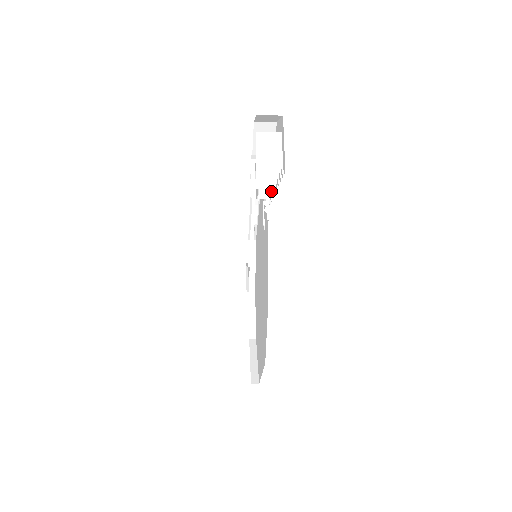
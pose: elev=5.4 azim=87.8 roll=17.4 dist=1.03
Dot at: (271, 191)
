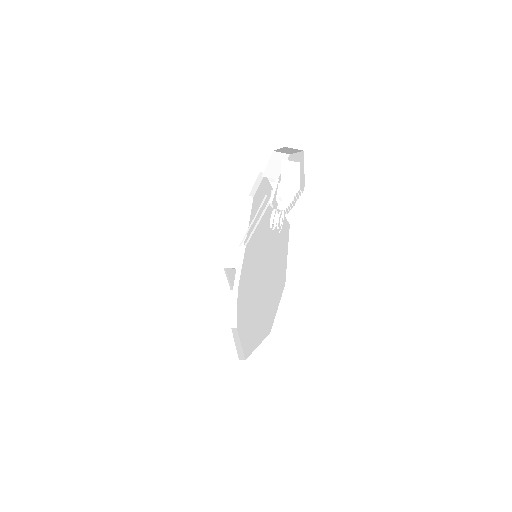
Dot at: (288, 204)
